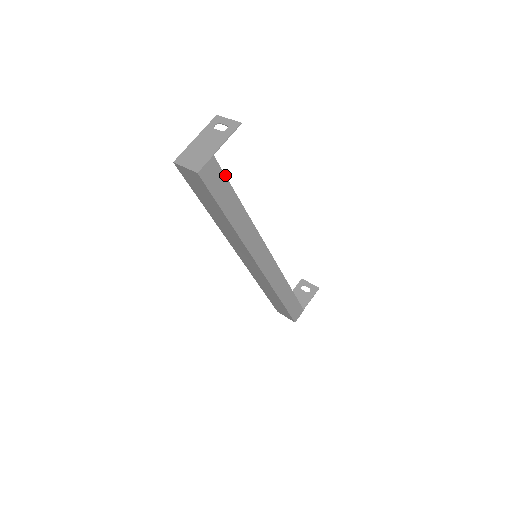
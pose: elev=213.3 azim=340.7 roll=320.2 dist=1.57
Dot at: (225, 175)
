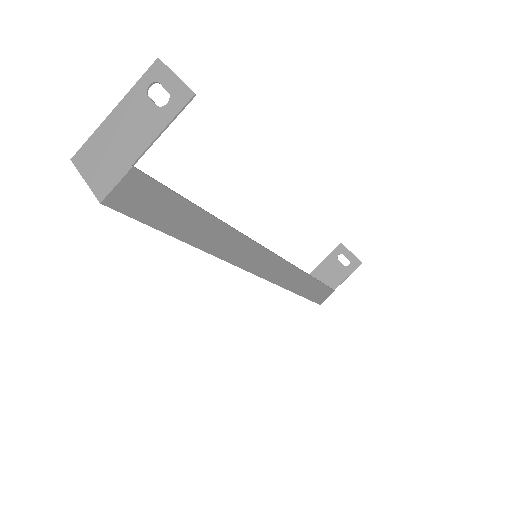
Dot at: (169, 188)
